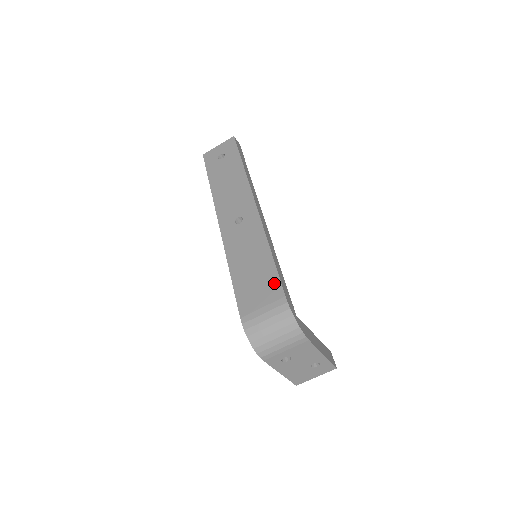
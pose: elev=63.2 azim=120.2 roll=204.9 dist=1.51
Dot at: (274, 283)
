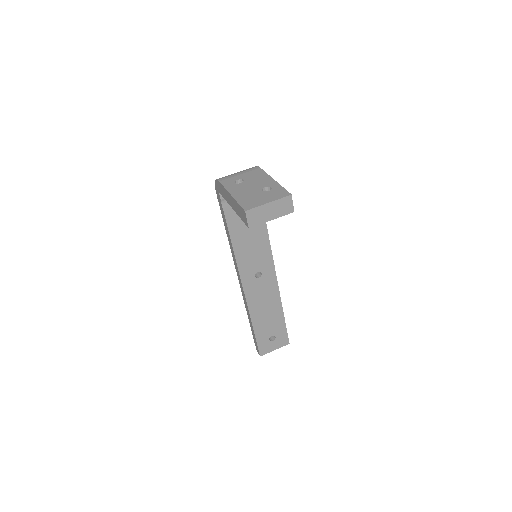
Dot at: occluded
